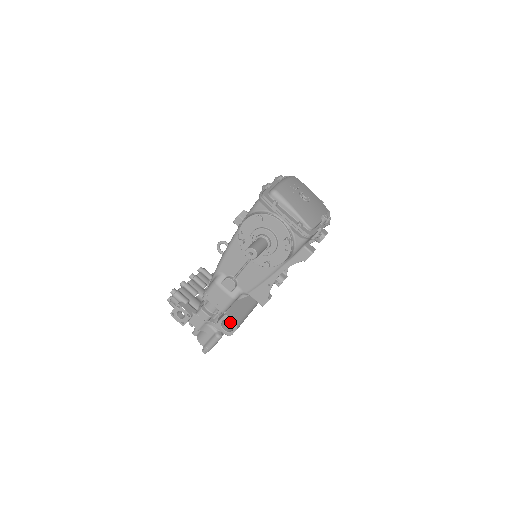
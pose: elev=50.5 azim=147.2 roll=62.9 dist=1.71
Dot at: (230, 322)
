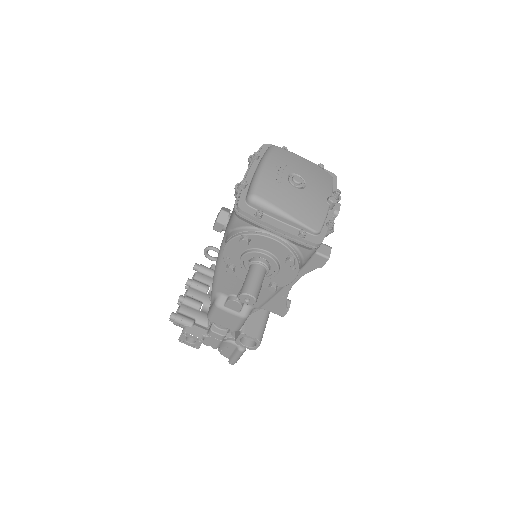
Dot at: occluded
